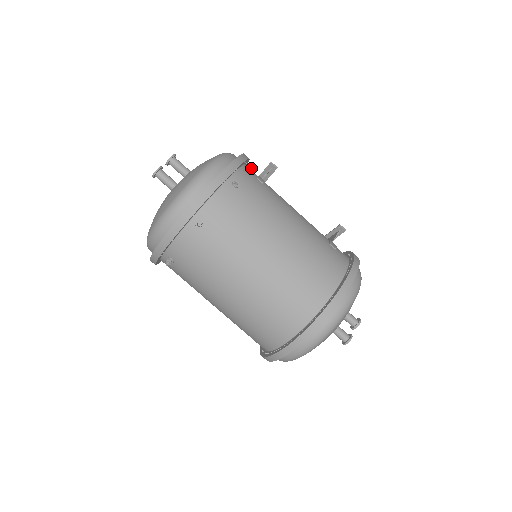
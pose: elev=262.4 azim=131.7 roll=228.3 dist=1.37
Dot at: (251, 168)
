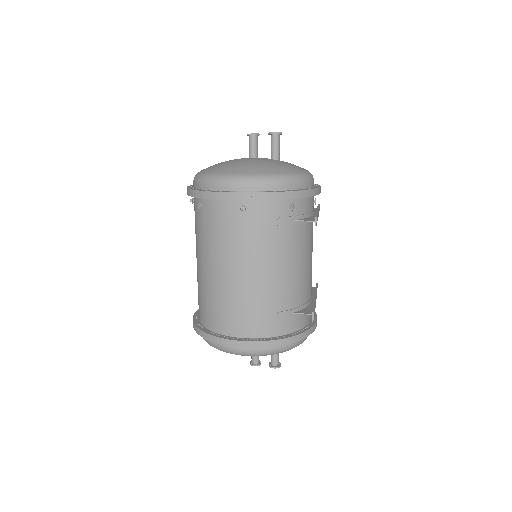
Dot at: (290, 206)
